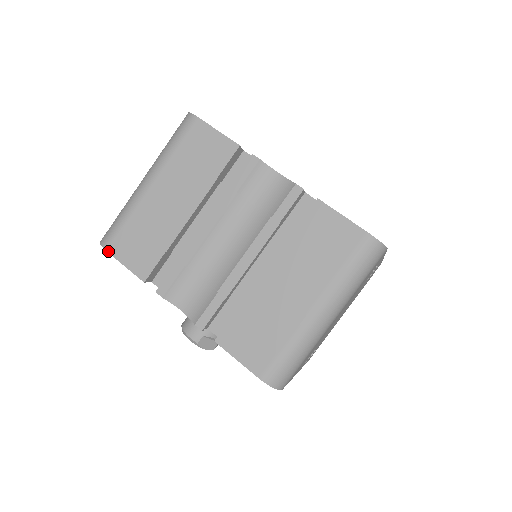
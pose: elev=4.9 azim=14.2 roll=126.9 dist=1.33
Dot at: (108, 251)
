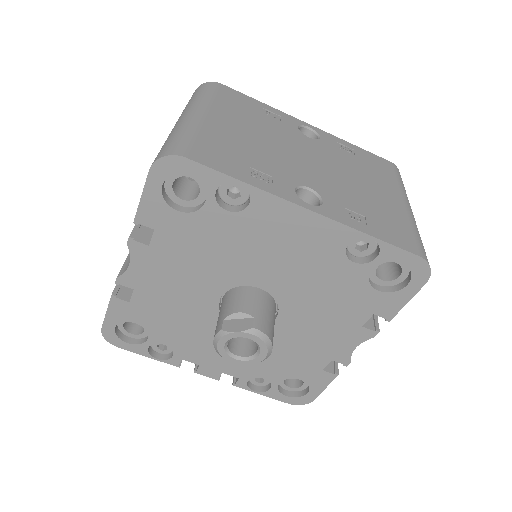
Dot at: (102, 326)
